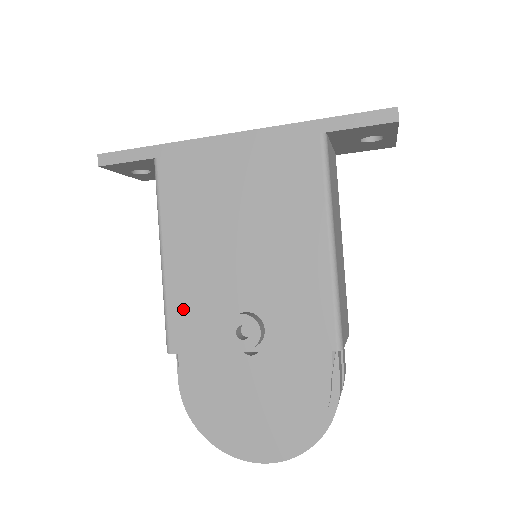
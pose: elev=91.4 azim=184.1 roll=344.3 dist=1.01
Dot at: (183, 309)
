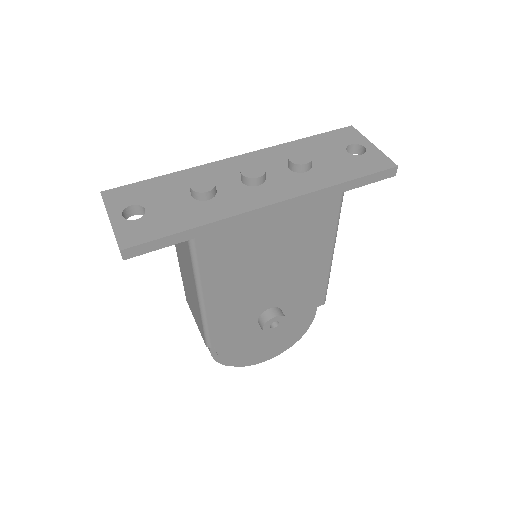
Dot at: (222, 324)
